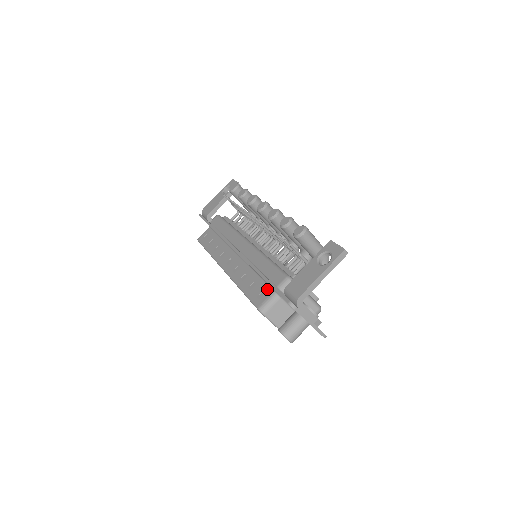
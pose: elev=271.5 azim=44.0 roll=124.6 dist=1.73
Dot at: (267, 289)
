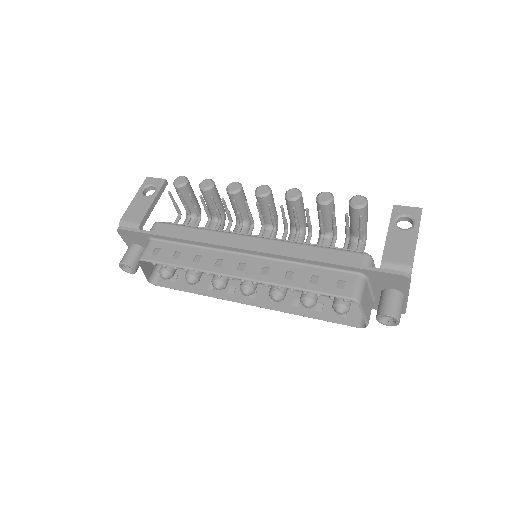
Dot at: (345, 275)
